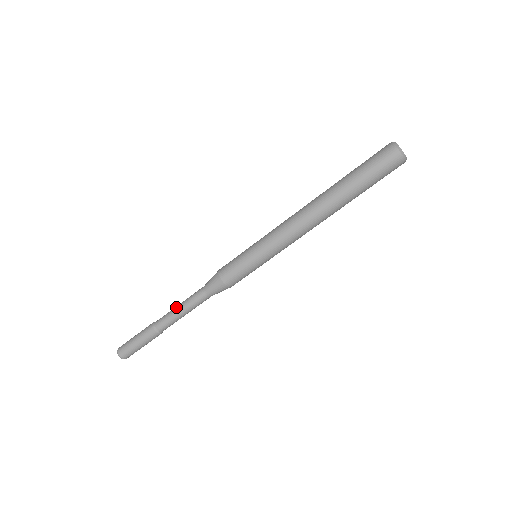
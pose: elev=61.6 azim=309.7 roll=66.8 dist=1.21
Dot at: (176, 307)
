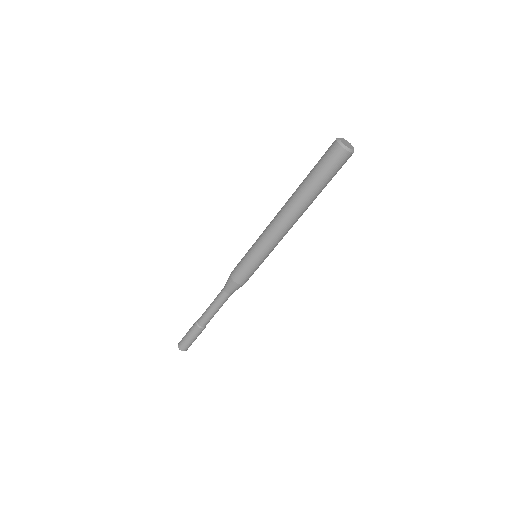
Dot at: (210, 305)
